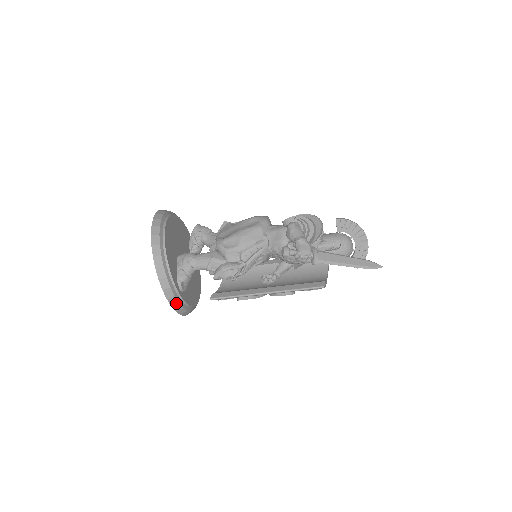
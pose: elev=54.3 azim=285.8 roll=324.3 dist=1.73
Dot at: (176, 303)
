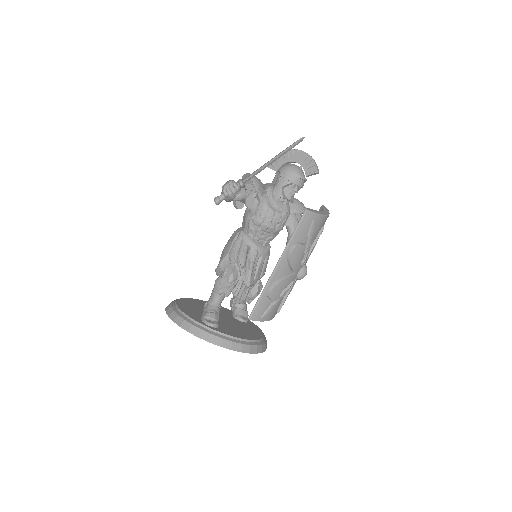
Dot at: (210, 336)
